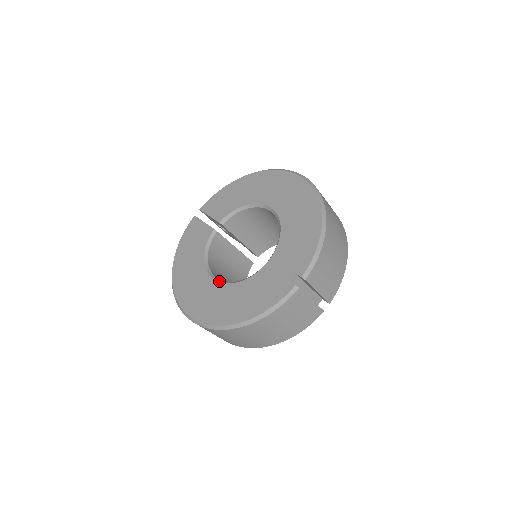
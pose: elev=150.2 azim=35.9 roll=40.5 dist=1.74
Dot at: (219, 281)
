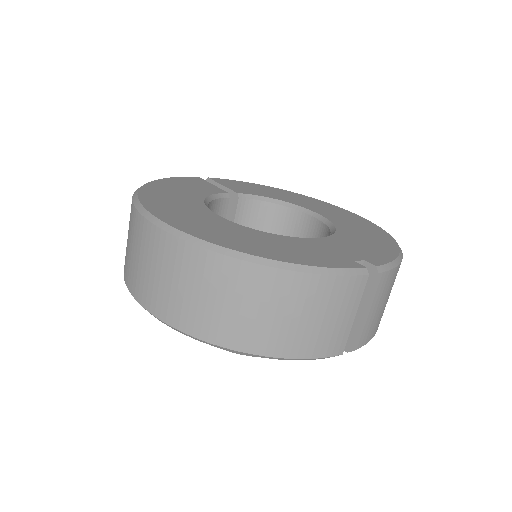
Dot at: occluded
